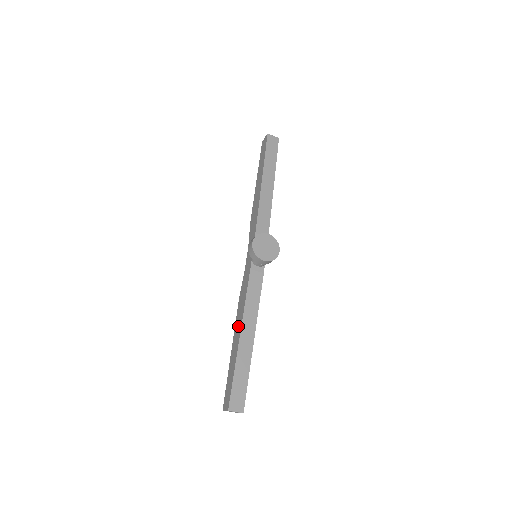
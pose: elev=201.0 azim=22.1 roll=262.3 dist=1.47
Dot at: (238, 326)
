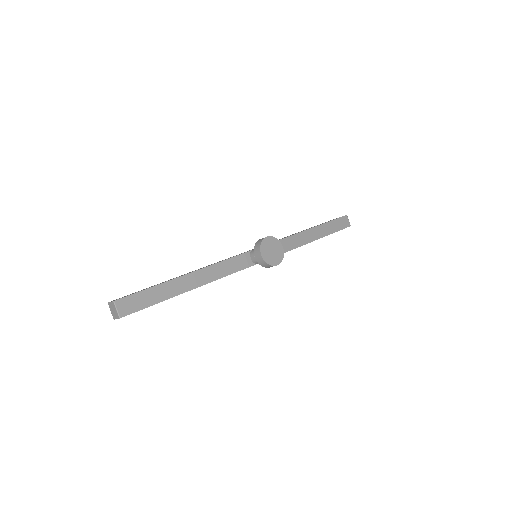
Dot at: occluded
